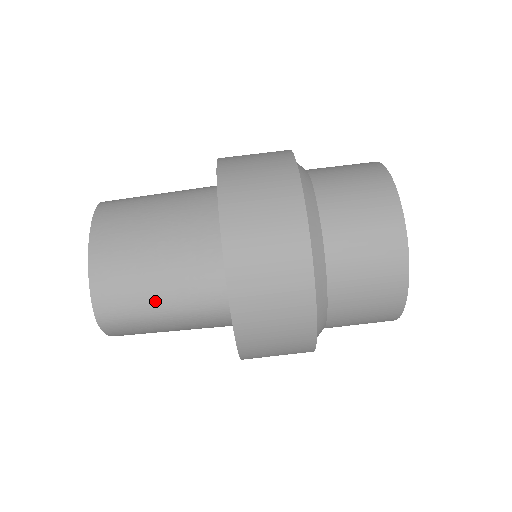
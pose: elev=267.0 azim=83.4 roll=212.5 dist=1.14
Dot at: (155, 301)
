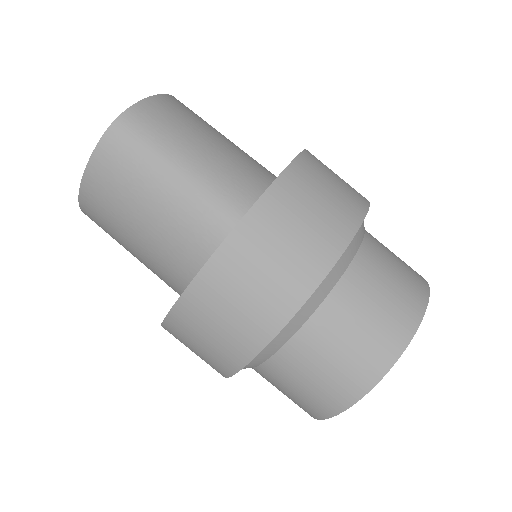
Dot at: (186, 153)
